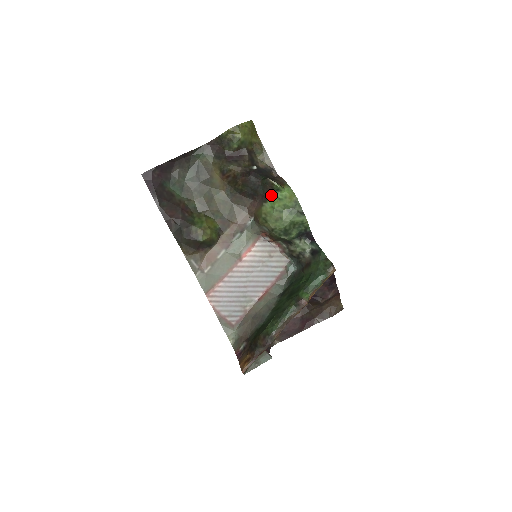
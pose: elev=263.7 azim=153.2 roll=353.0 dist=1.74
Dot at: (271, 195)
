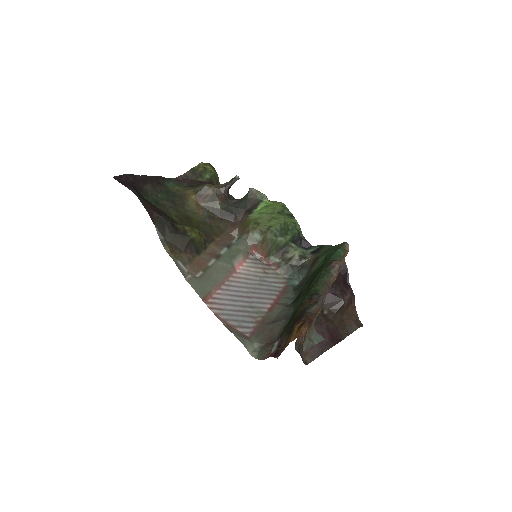
Dot at: (256, 206)
